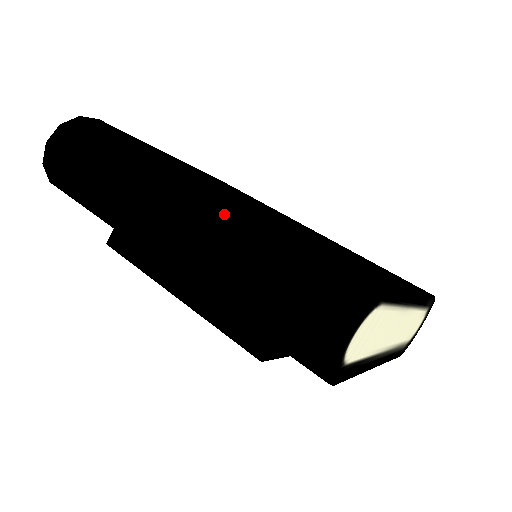
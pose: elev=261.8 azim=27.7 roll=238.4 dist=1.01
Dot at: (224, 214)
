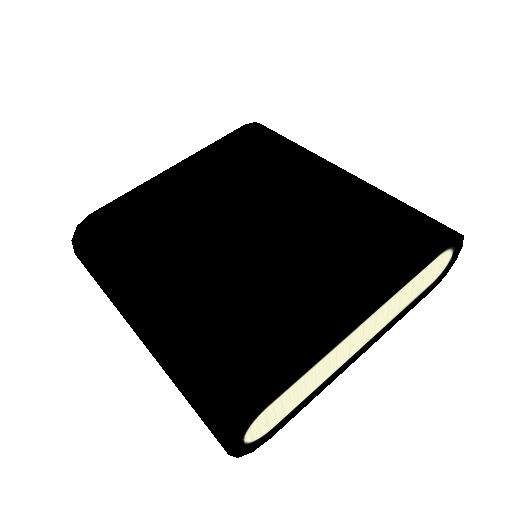
Dot at: (157, 341)
